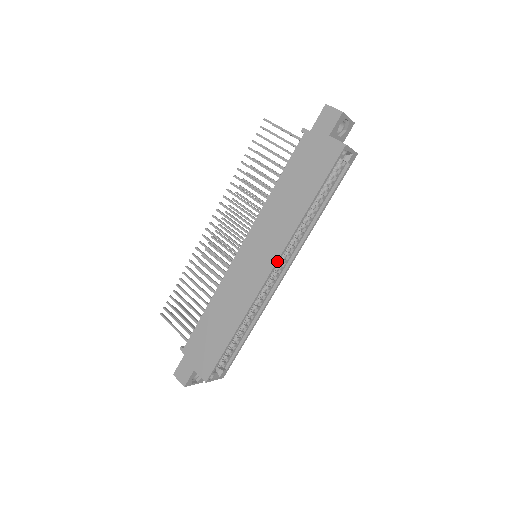
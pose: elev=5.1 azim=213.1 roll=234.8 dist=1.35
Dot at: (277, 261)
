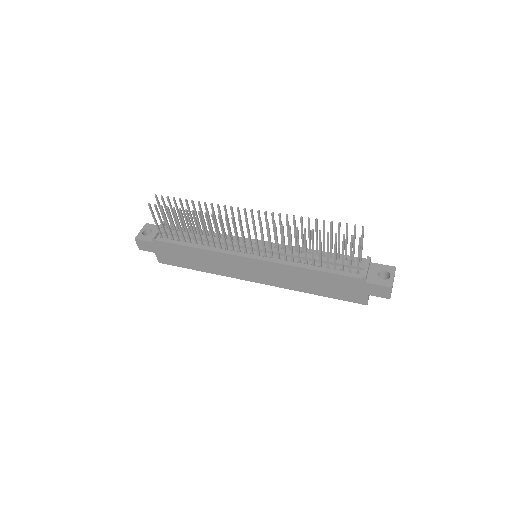
Dot at: (265, 284)
